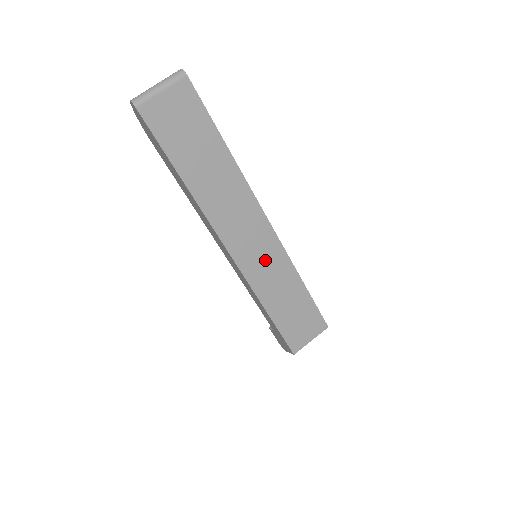
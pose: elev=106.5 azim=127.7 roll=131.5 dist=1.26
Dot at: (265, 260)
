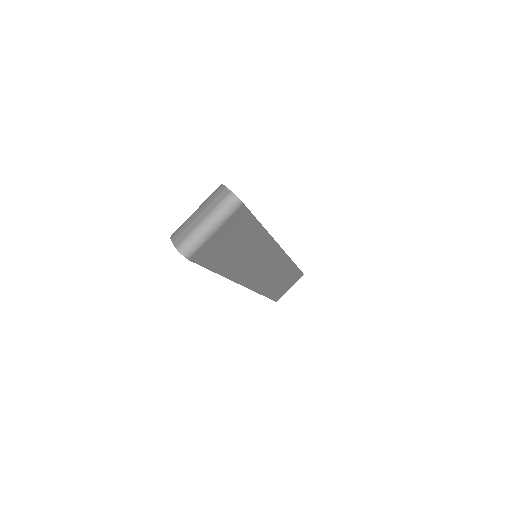
Dot at: (273, 273)
